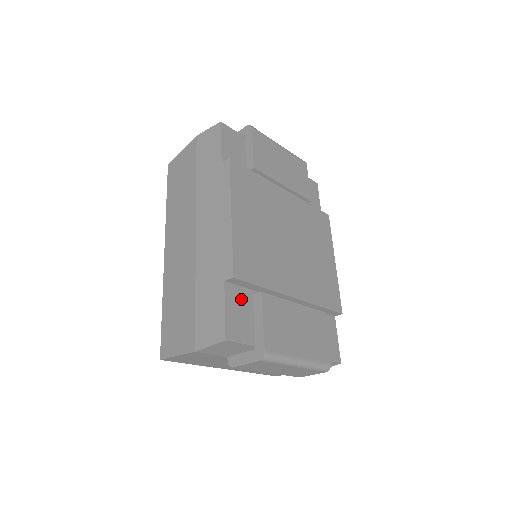
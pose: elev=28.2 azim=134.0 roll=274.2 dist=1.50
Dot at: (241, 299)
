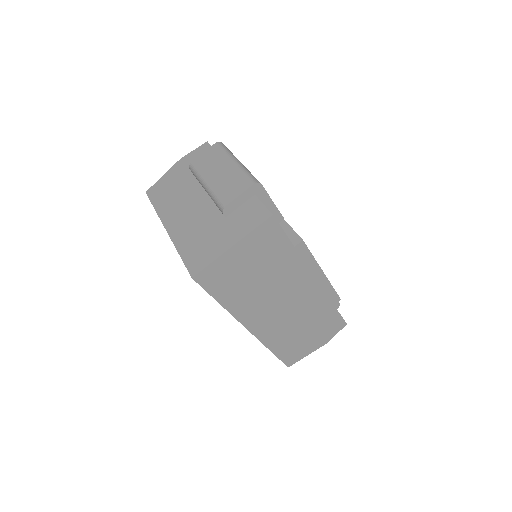
Dot at: occluded
